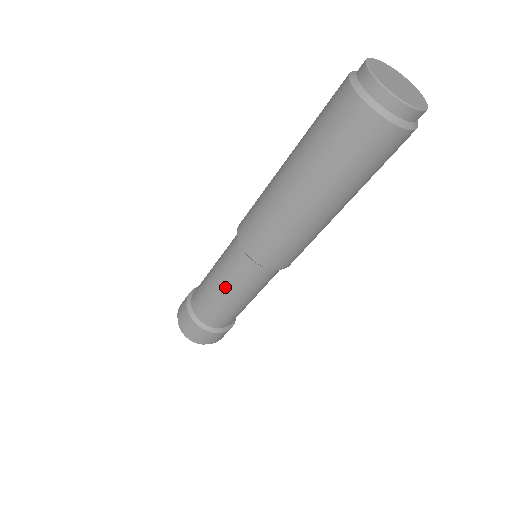
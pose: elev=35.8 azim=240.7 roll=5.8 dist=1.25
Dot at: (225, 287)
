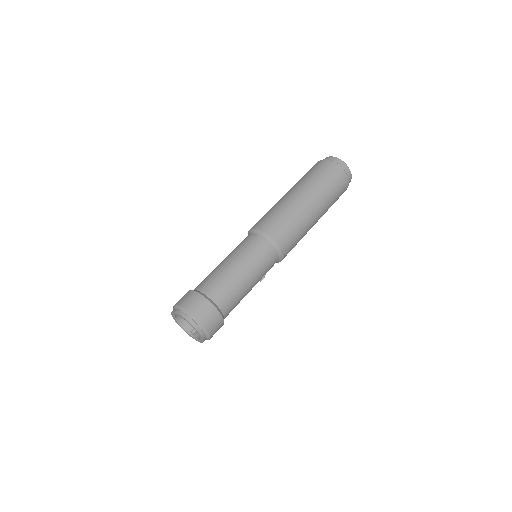
Dot at: (238, 260)
